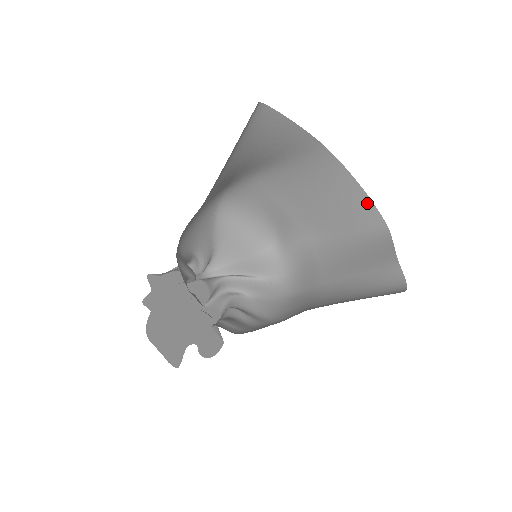
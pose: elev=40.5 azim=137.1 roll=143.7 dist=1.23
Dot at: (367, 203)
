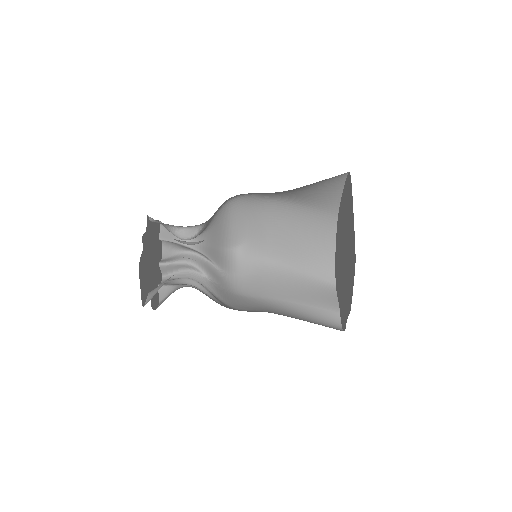
Dot at: (331, 263)
